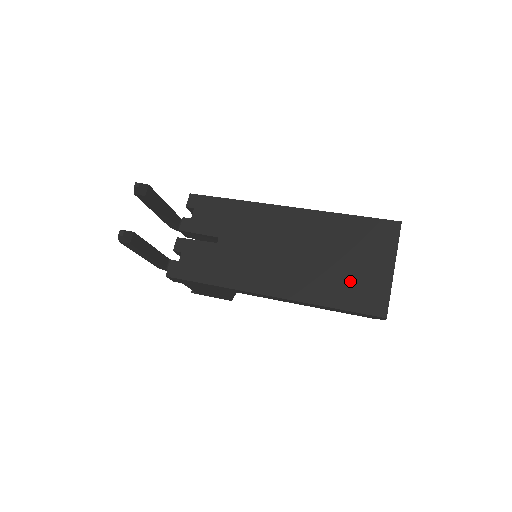
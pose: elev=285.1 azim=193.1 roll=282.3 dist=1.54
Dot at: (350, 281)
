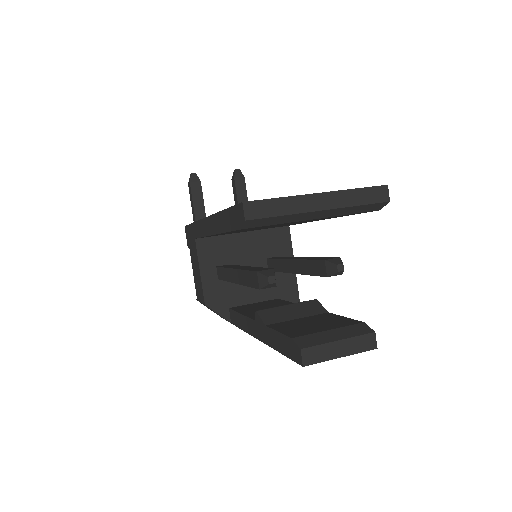
Dot at: occluded
